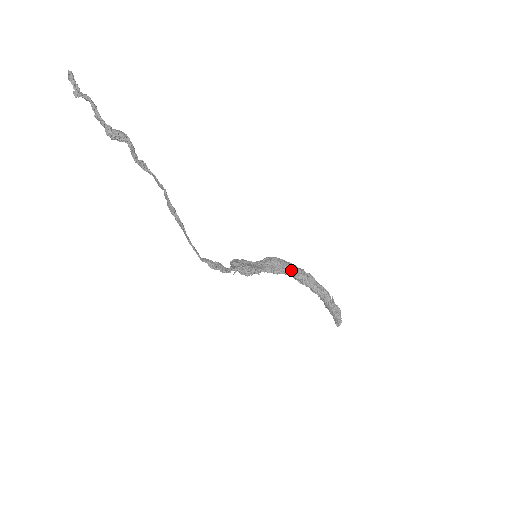
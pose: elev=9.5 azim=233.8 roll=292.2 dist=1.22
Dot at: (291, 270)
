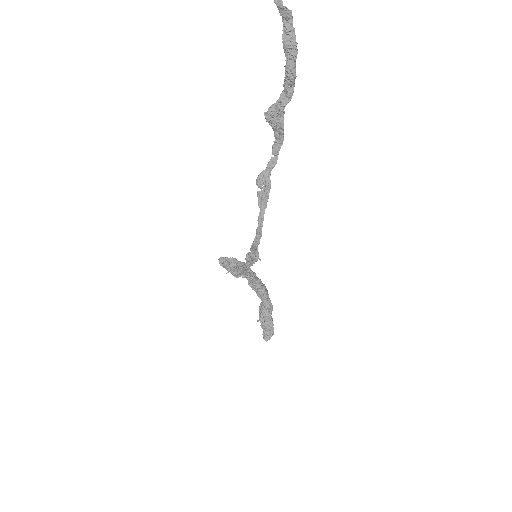
Dot at: (257, 278)
